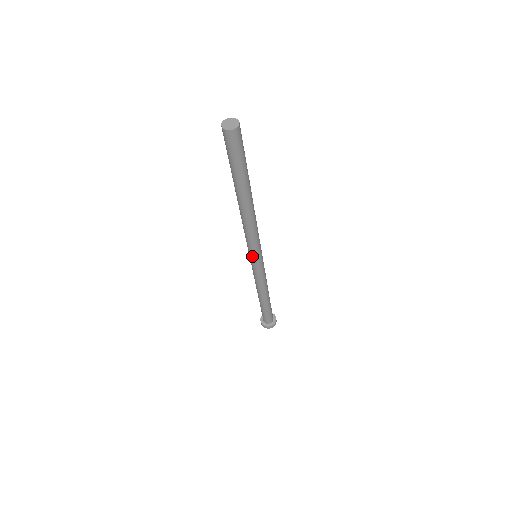
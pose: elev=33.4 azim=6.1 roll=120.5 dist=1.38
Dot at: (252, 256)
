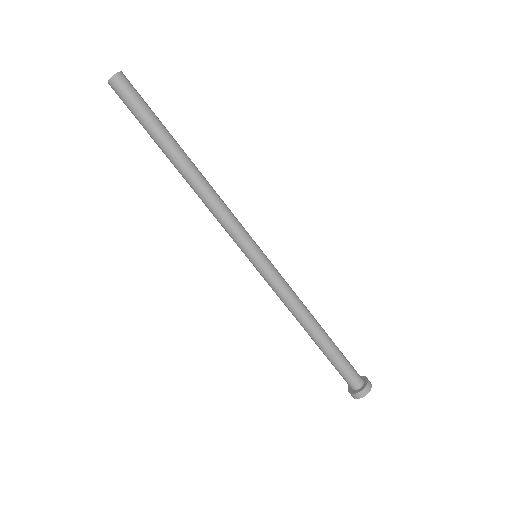
Dot at: (246, 252)
